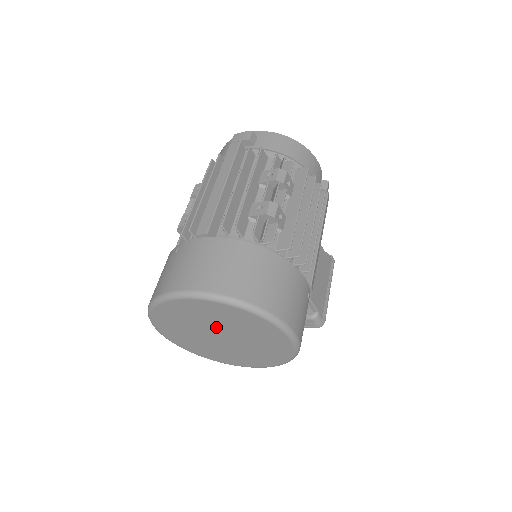
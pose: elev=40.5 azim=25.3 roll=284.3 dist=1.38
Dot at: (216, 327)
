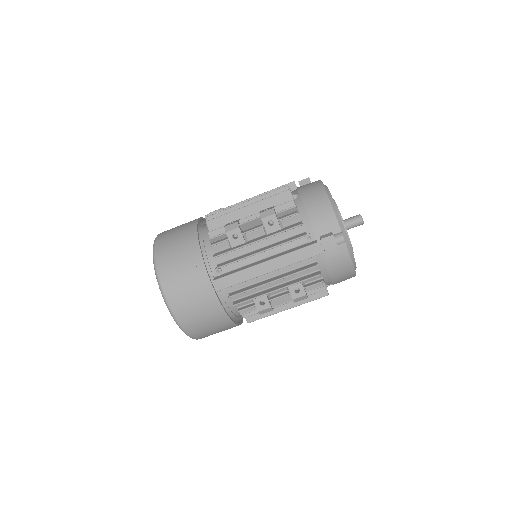
Dot at: occluded
